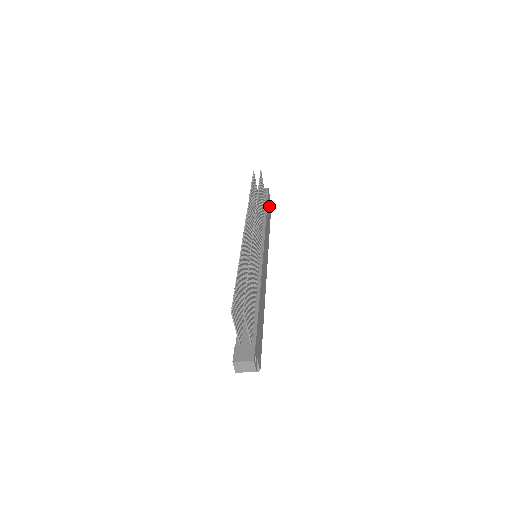
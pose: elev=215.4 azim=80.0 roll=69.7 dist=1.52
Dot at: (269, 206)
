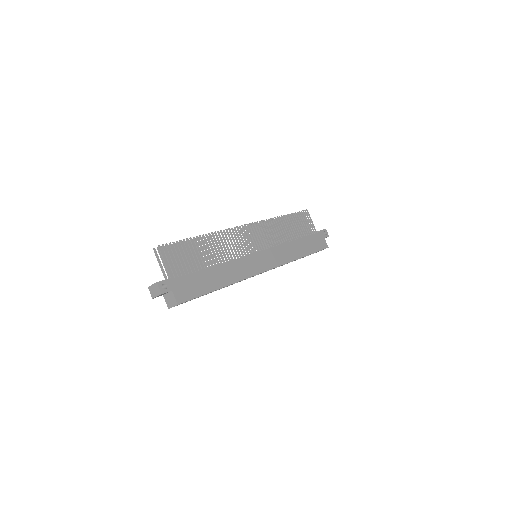
Dot at: (321, 241)
